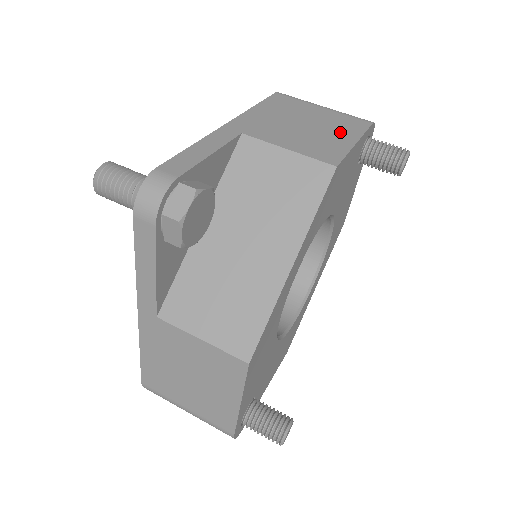
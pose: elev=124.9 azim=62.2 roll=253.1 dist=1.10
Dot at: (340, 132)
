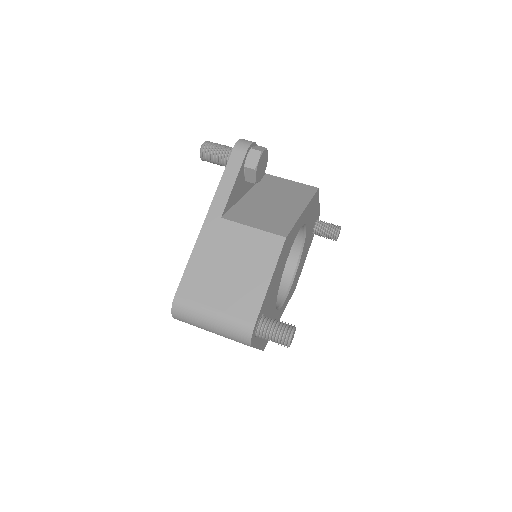
Dot at: occluded
